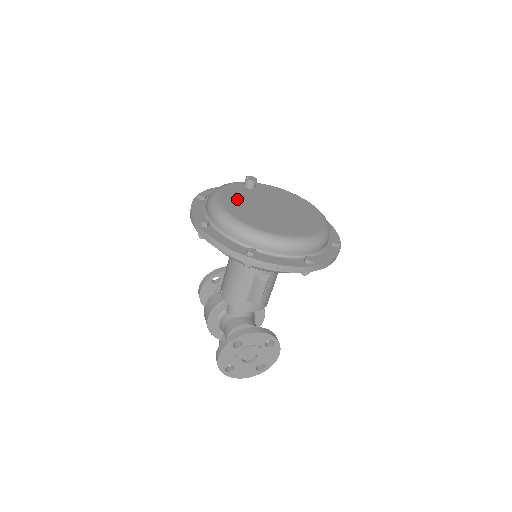
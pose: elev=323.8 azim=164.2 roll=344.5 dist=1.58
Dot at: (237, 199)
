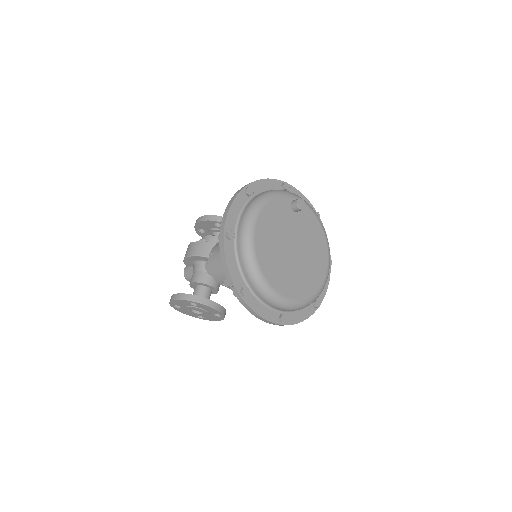
Dot at: (272, 224)
